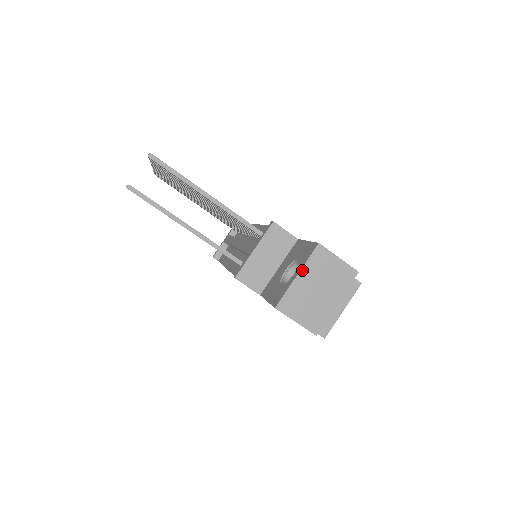
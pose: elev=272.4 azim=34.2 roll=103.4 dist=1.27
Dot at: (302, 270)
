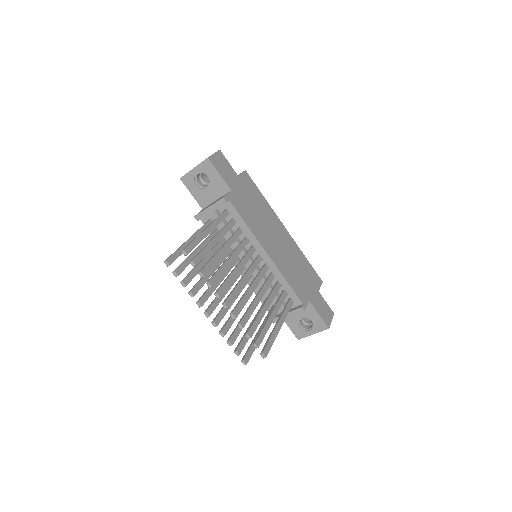
Dot at: occluded
